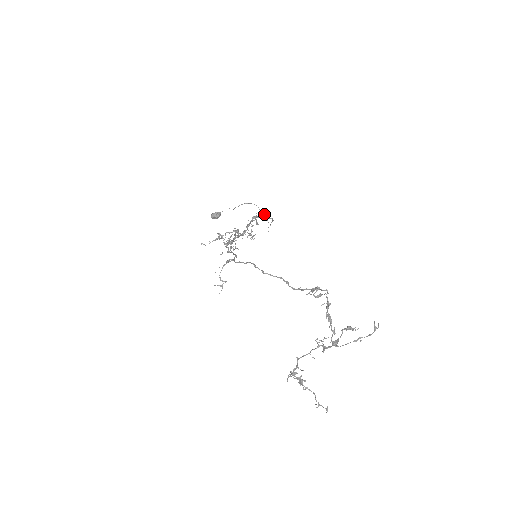
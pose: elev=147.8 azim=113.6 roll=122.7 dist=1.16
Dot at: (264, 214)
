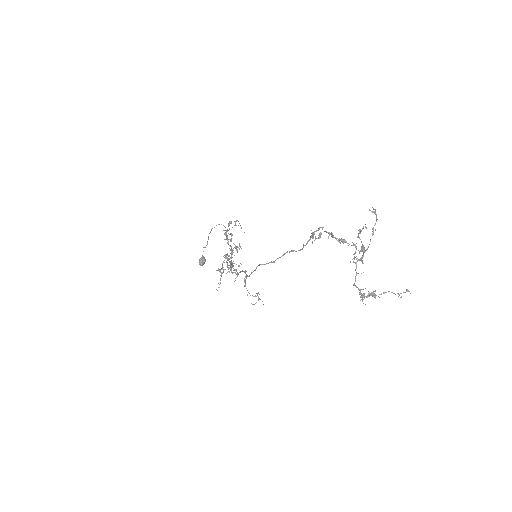
Dot at: (229, 224)
